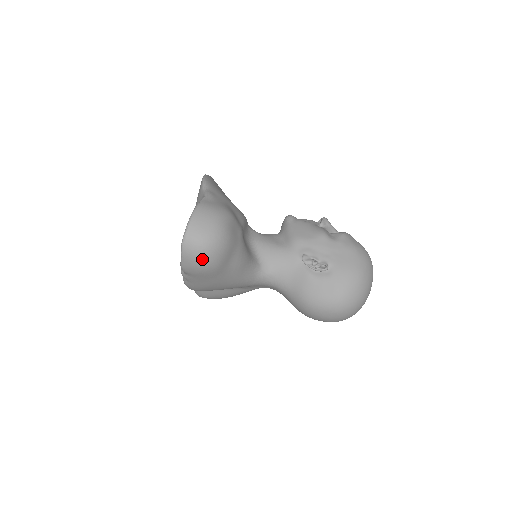
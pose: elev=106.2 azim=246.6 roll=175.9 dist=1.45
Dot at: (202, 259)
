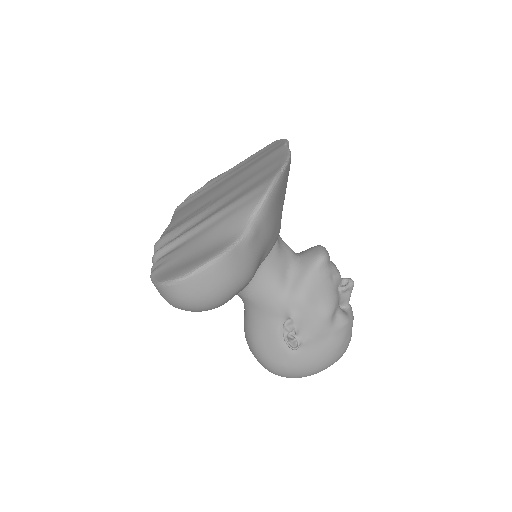
Dot at: (174, 305)
